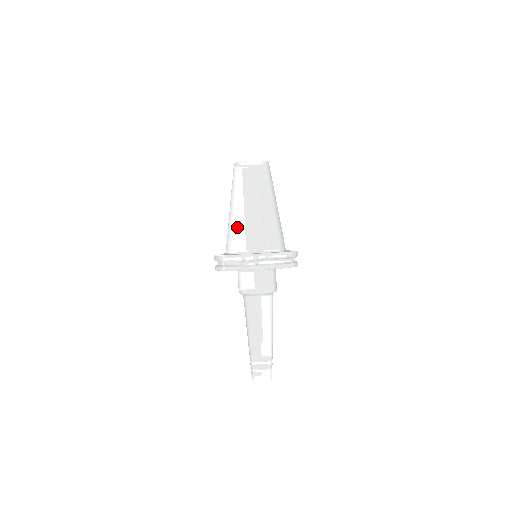
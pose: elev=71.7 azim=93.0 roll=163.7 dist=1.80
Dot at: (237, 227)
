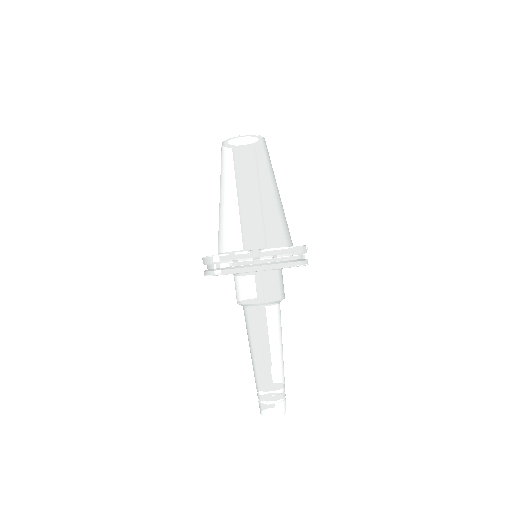
Dot at: (226, 220)
